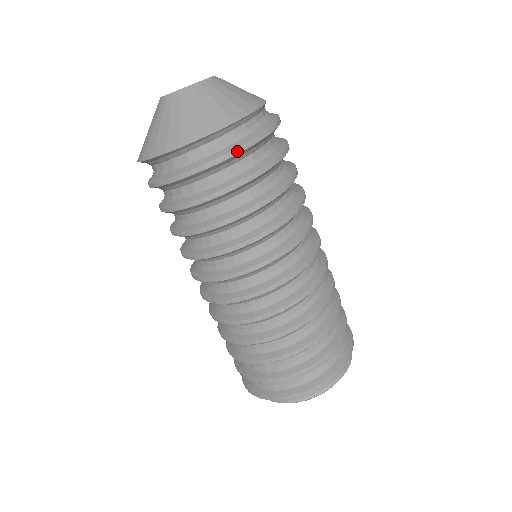
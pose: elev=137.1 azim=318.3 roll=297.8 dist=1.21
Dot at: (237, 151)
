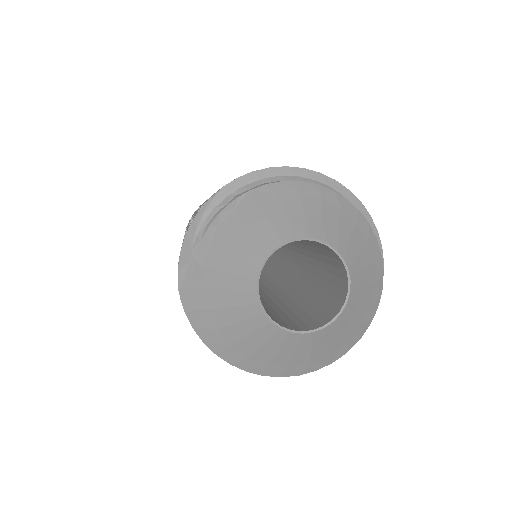
Dot at: occluded
